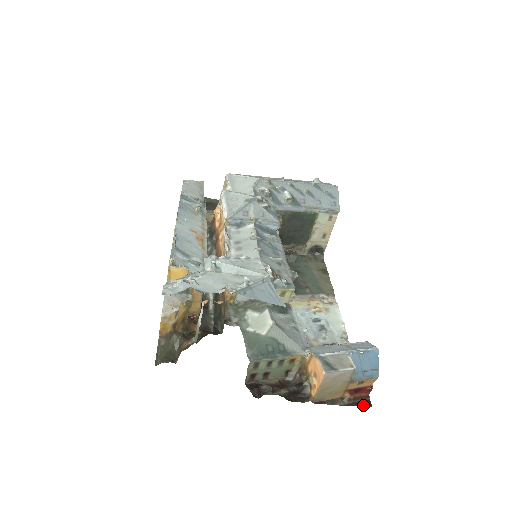
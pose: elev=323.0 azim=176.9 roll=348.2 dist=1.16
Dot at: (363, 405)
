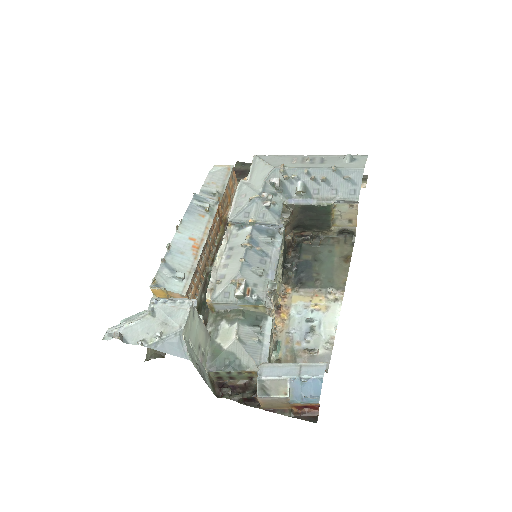
Dot at: (309, 420)
